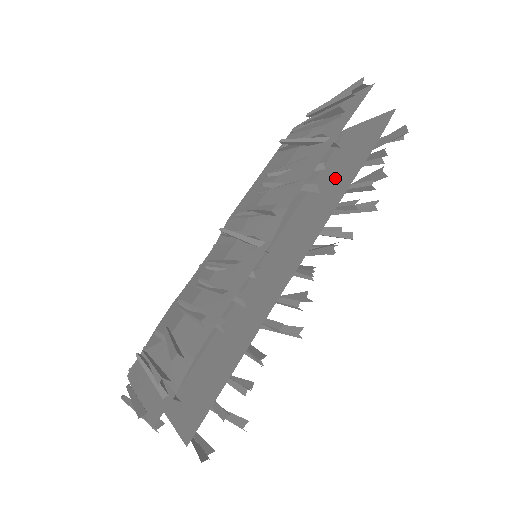
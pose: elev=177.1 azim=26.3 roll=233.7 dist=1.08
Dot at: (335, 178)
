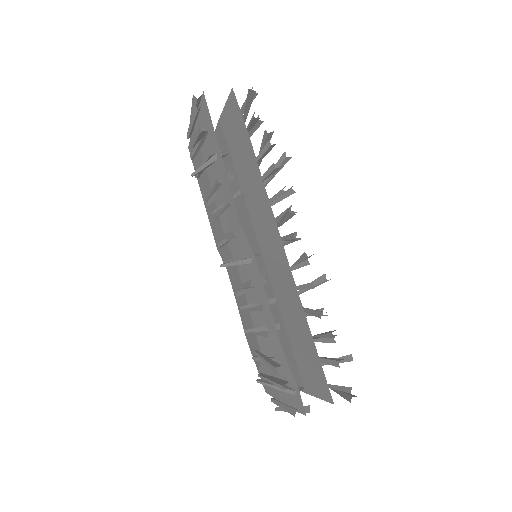
Dot at: (246, 167)
